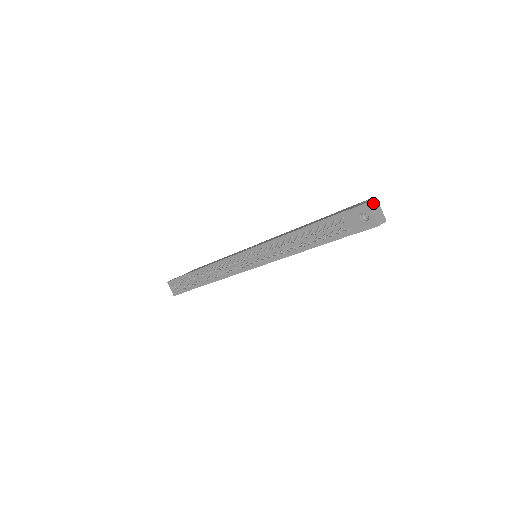
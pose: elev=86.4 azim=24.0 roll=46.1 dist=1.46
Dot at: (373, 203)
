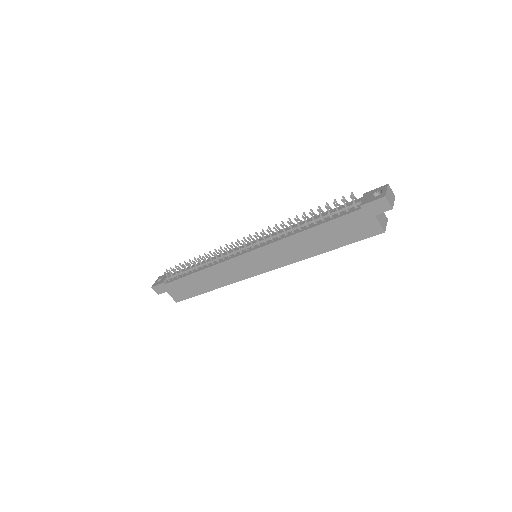
Dot at: (391, 191)
